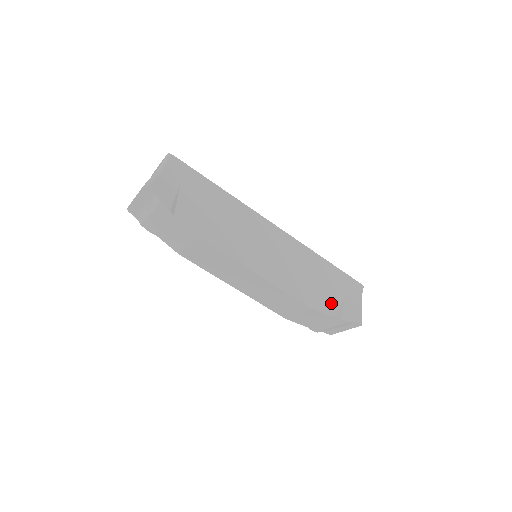
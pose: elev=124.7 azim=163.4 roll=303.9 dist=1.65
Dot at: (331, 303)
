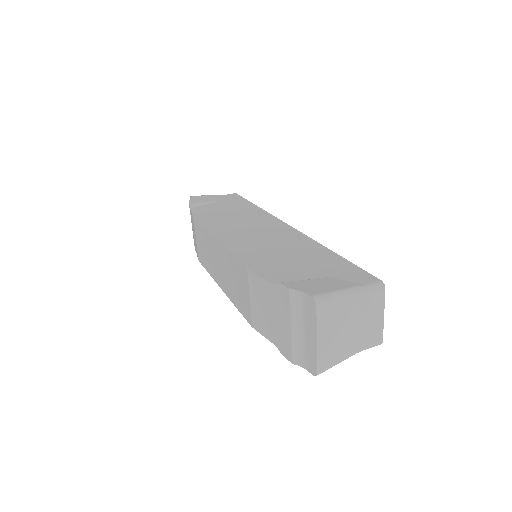
Dot at: (287, 275)
